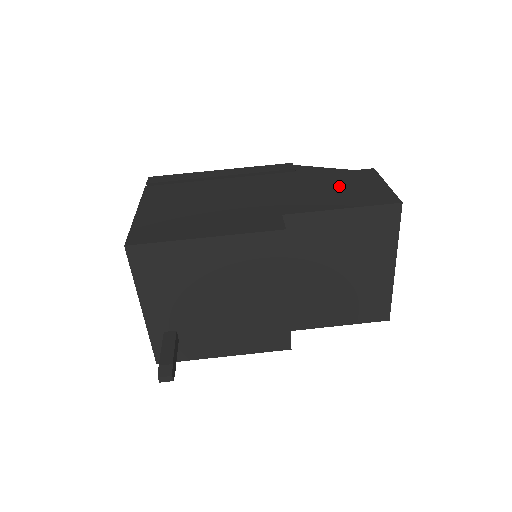
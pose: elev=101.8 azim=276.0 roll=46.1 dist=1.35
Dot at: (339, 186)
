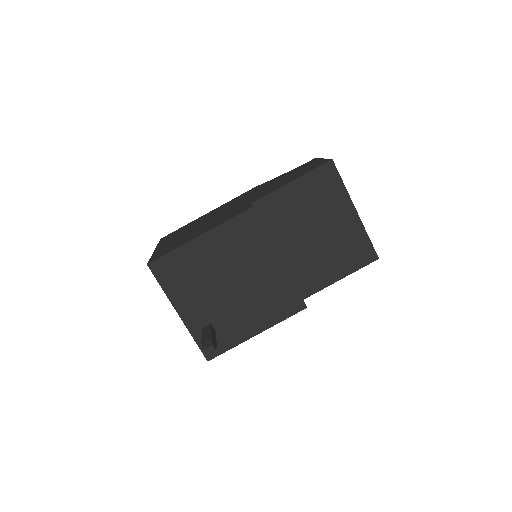
Dot at: (290, 176)
